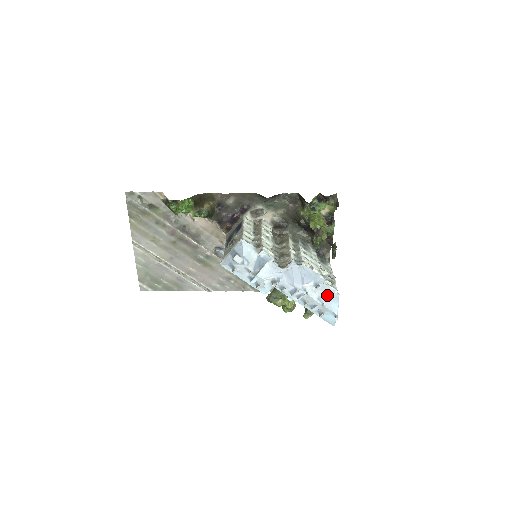
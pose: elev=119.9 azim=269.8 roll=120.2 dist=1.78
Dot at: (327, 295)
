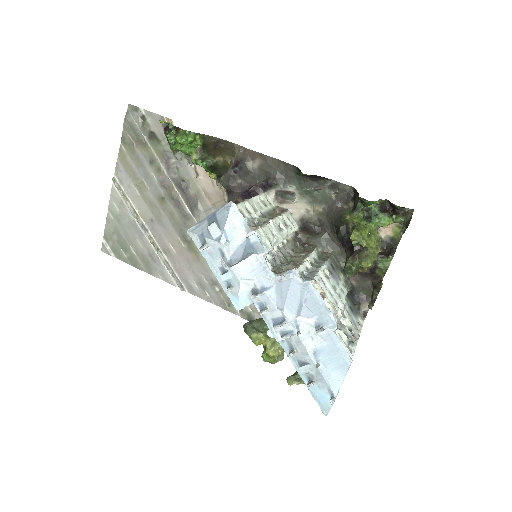
Dot at: (331, 353)
